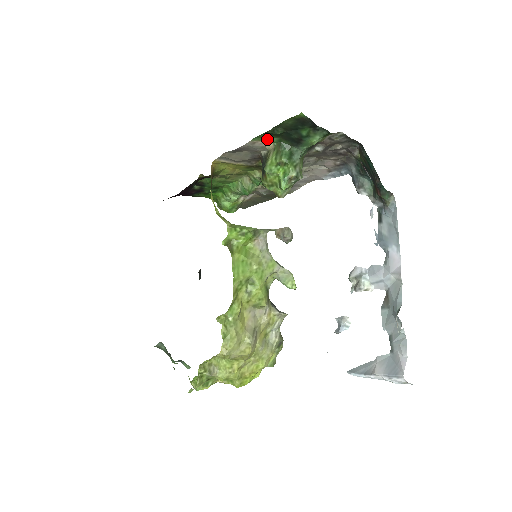
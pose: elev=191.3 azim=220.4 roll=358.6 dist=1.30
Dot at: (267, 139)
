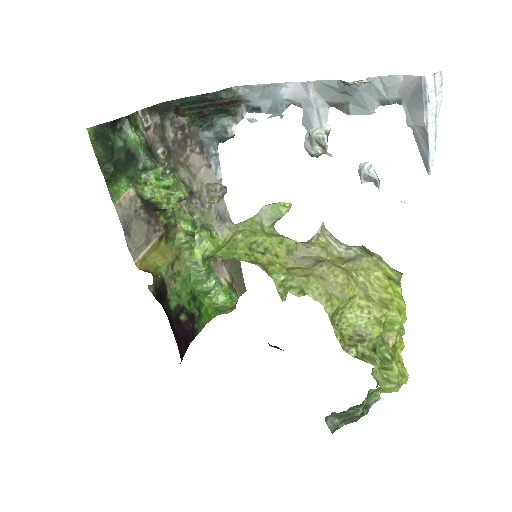
Dot at: (121, 190)
